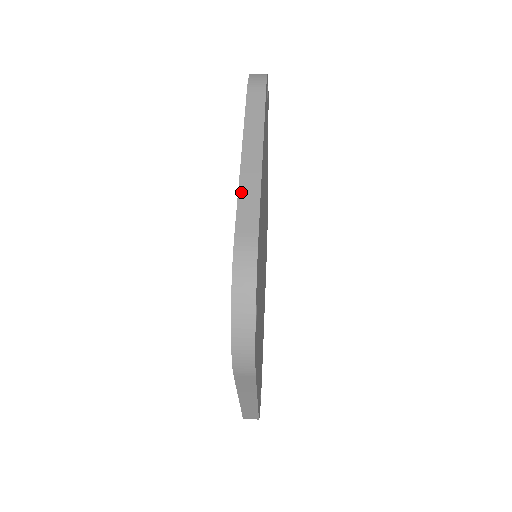
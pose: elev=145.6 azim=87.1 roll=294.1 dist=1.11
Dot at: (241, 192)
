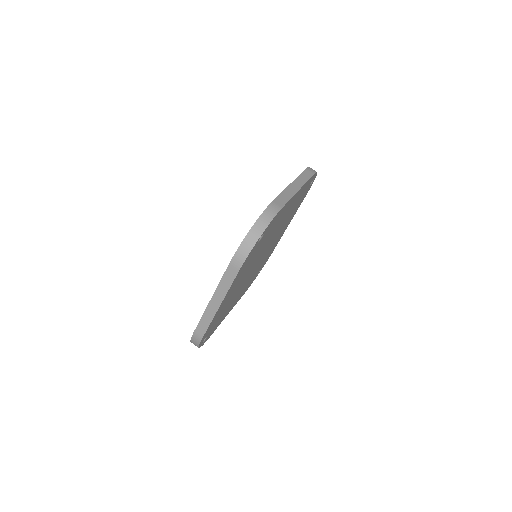
Dot at: (203, 317)
